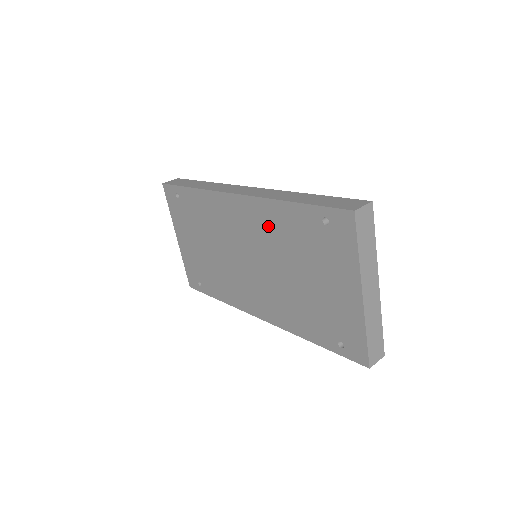
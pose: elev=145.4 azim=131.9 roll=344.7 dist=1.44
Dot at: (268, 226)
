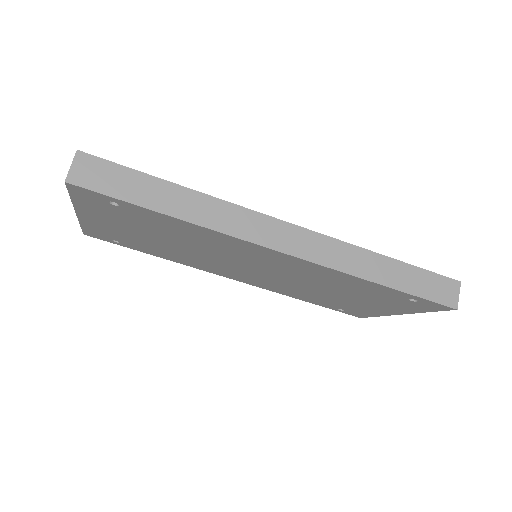
Dot at: (321, 276)
